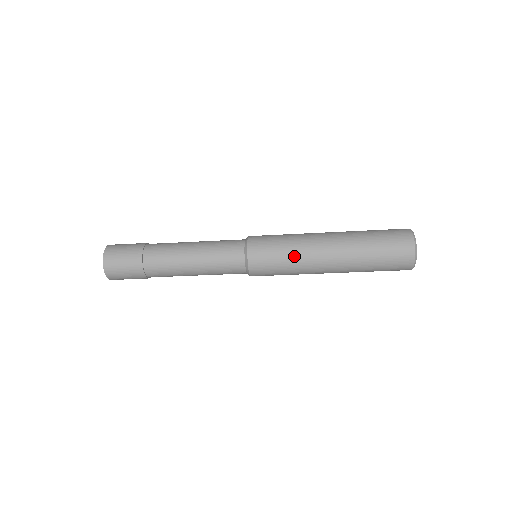
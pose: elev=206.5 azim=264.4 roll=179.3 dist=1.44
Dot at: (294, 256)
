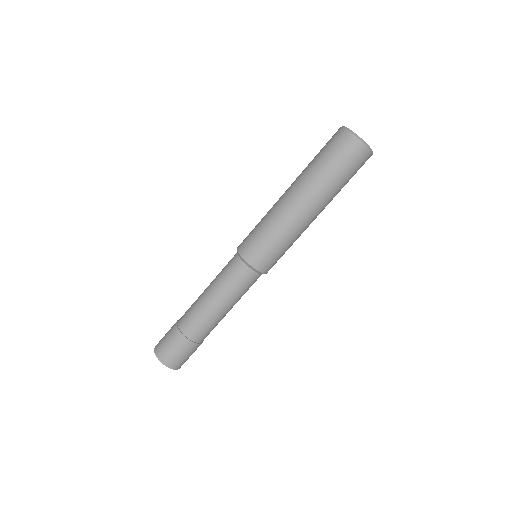
Dot at: occluded
